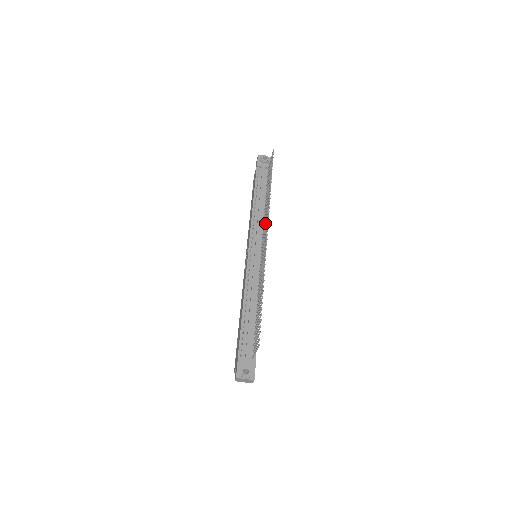
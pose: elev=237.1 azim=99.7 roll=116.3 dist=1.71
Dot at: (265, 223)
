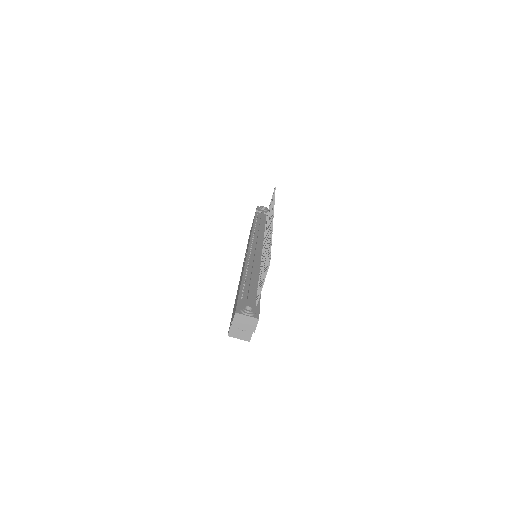
Dot at: occluded
